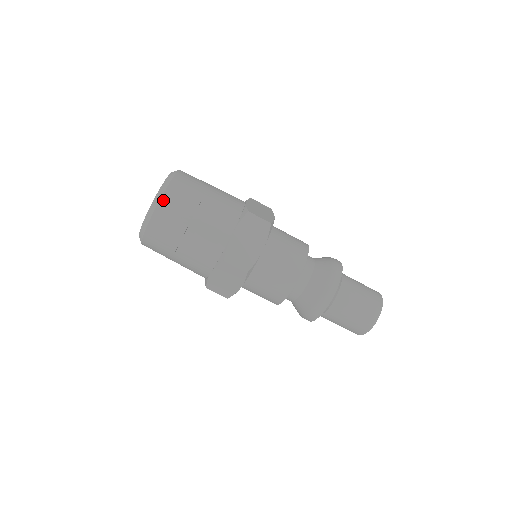
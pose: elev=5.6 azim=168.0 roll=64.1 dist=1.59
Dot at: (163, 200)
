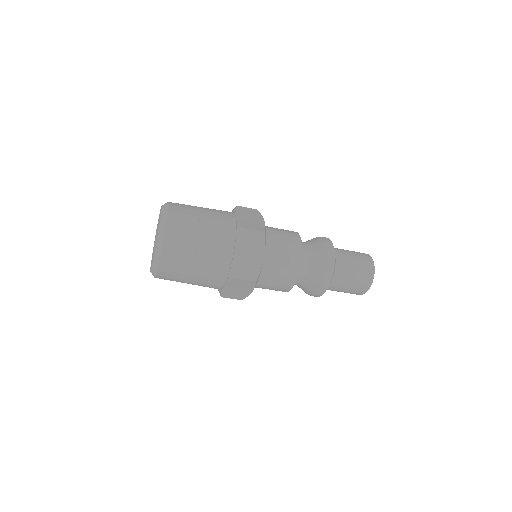
Dot at: (165, 242)
